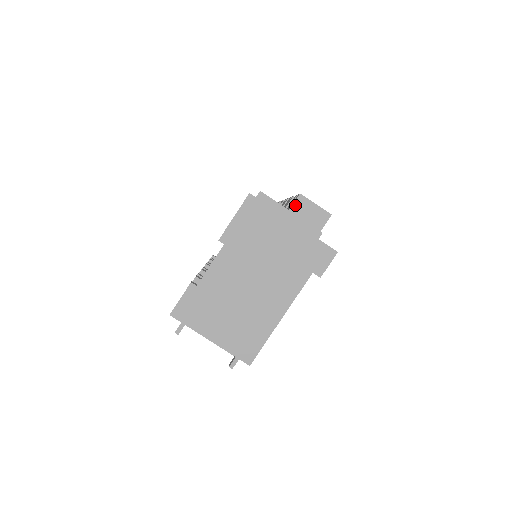
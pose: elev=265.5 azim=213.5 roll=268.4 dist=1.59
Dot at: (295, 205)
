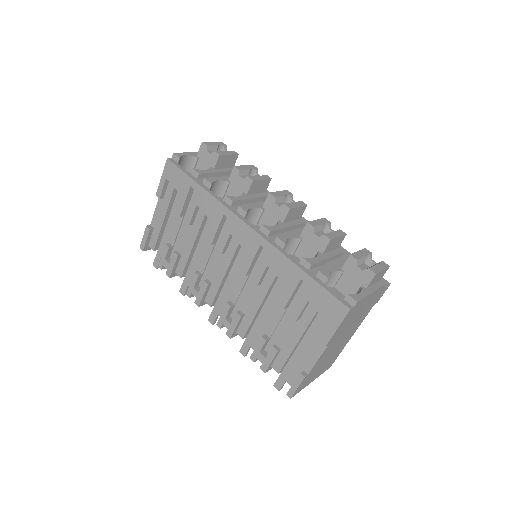
Dot at: (371, 282)
